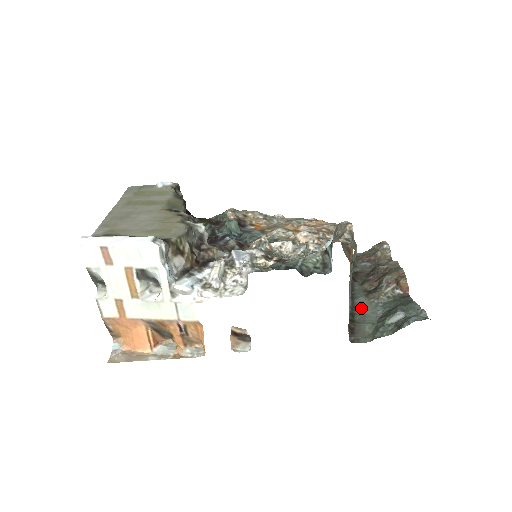
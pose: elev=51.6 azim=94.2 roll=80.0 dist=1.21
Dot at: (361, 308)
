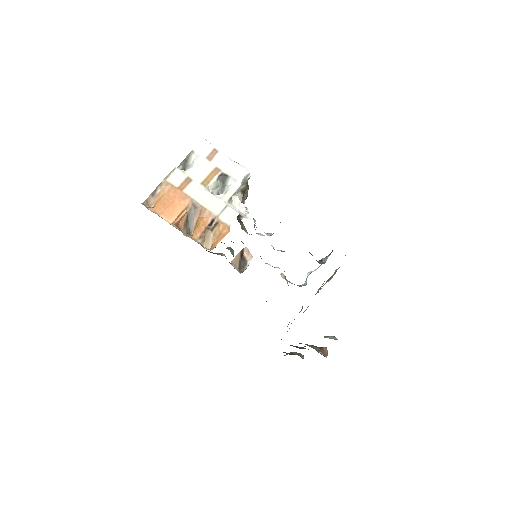
Dot at: occluded
